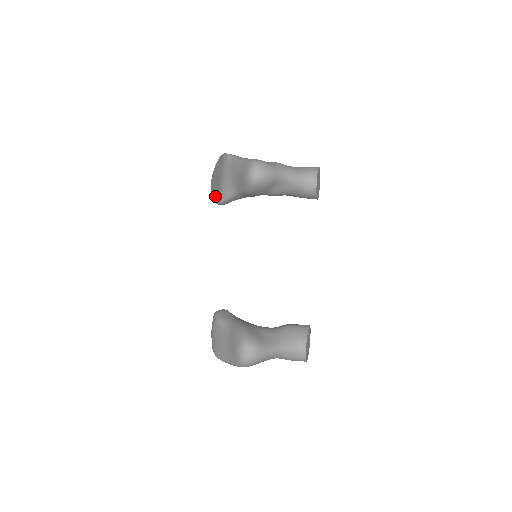
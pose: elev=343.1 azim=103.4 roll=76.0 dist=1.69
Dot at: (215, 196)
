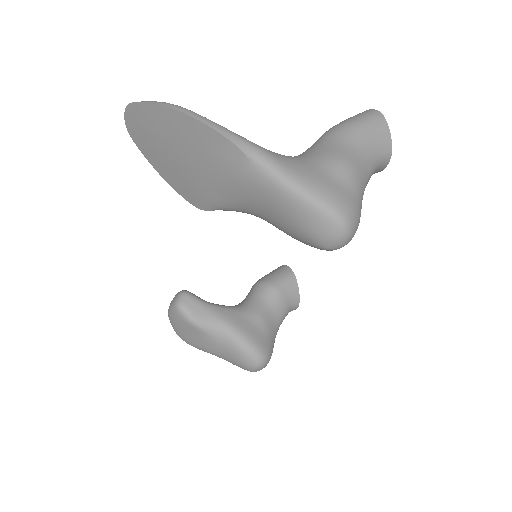
Dot at: (167, 174)
